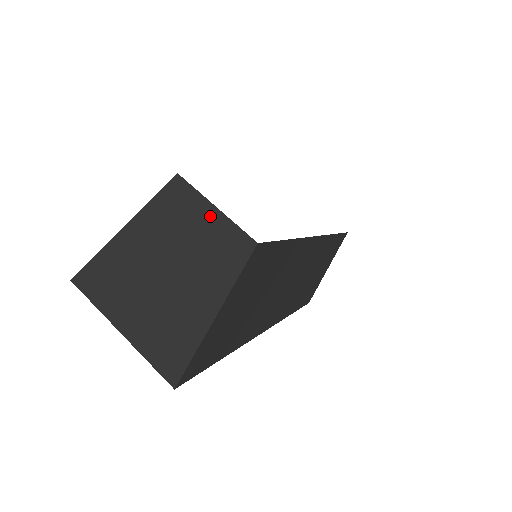
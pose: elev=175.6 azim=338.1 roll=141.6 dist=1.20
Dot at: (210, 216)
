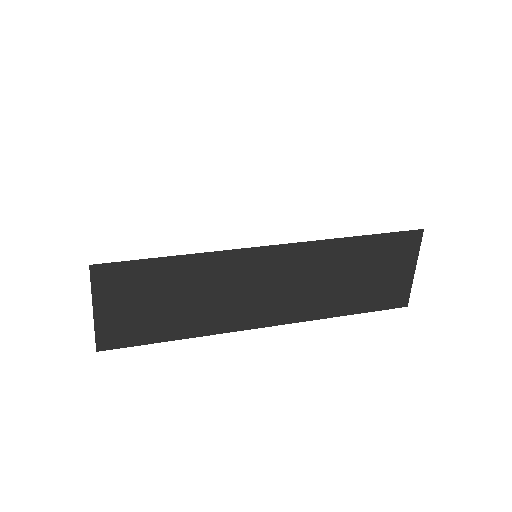
Dot at: occluded
